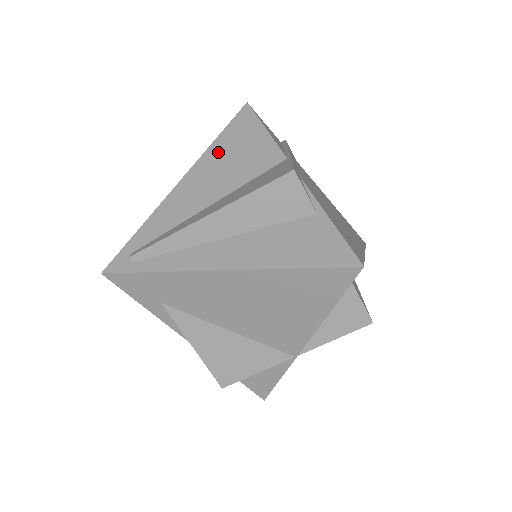
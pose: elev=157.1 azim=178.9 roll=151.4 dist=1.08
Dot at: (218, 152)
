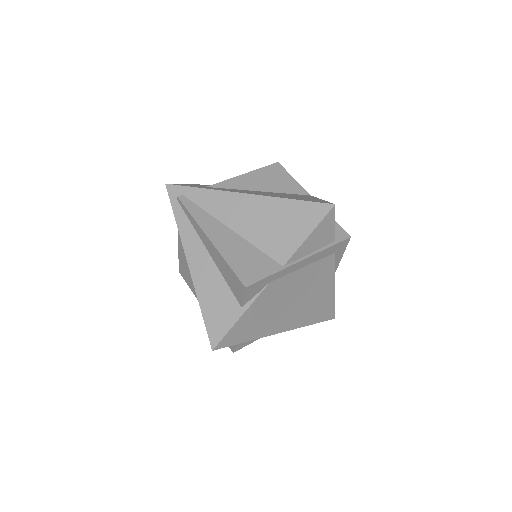
Dot at: (277, 208)
